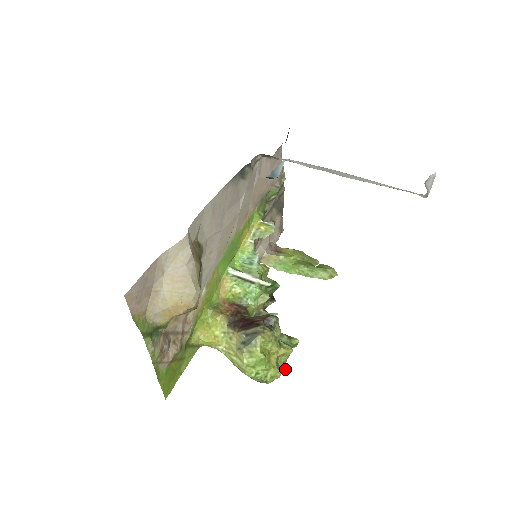
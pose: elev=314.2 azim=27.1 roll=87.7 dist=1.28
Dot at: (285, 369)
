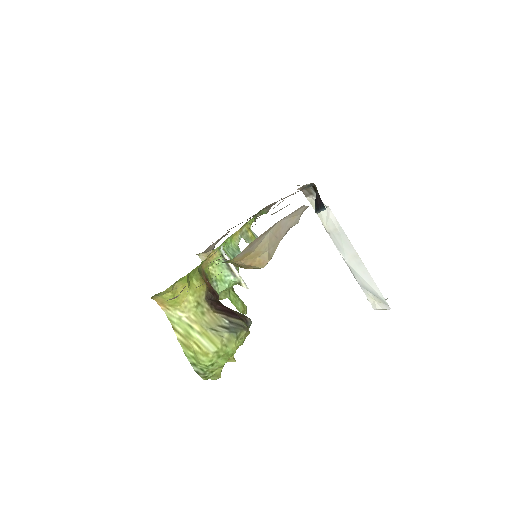
Dot at: occluded
